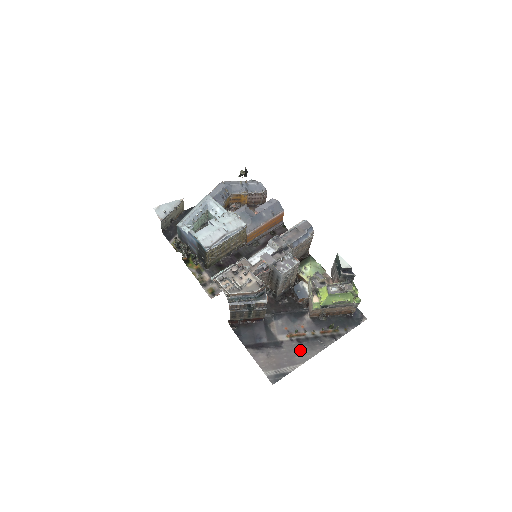
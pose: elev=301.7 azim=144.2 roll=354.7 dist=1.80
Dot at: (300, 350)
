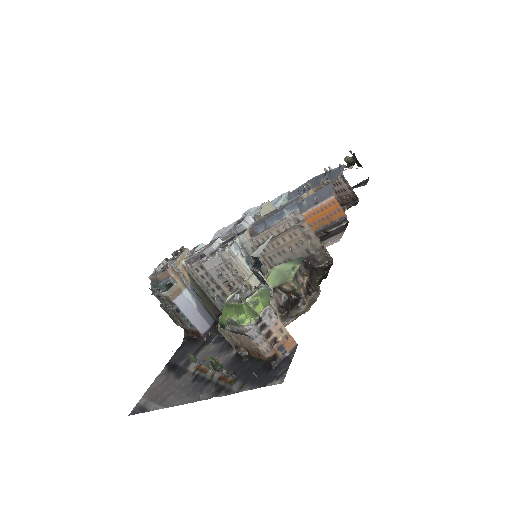
Dot at: (183, 389)
